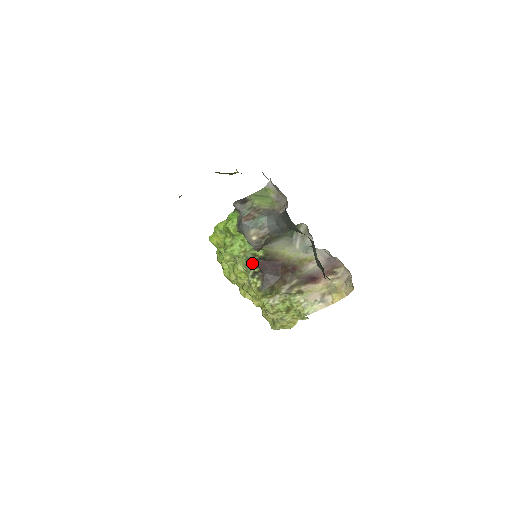
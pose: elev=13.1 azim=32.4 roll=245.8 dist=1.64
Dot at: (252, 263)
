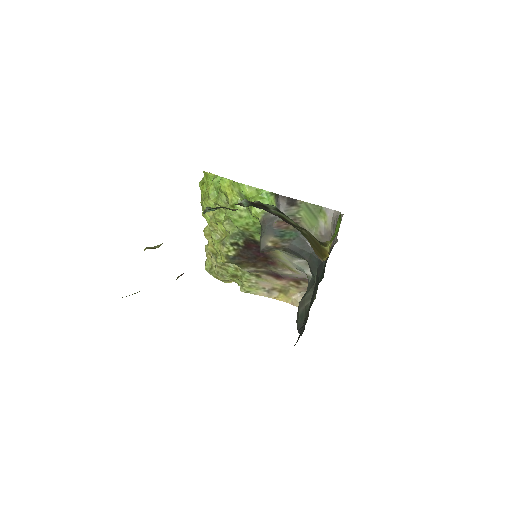
Dot at: (242, 237)
